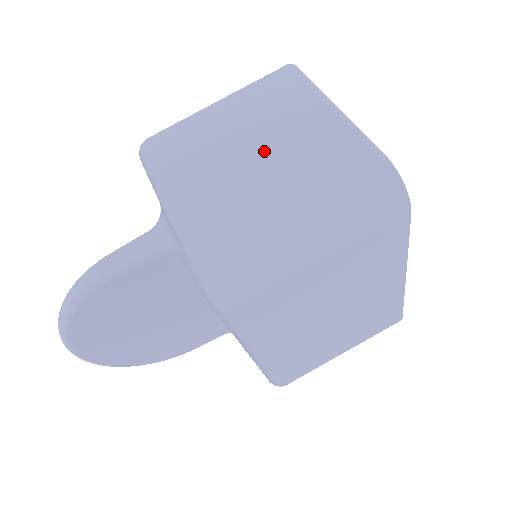
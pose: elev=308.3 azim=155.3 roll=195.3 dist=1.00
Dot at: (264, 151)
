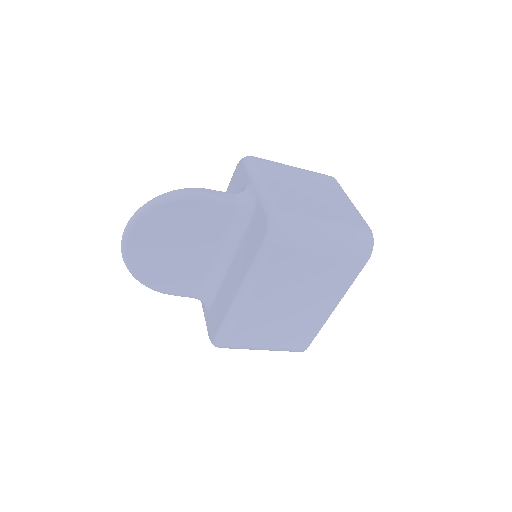
Dot at: (315, 195)
